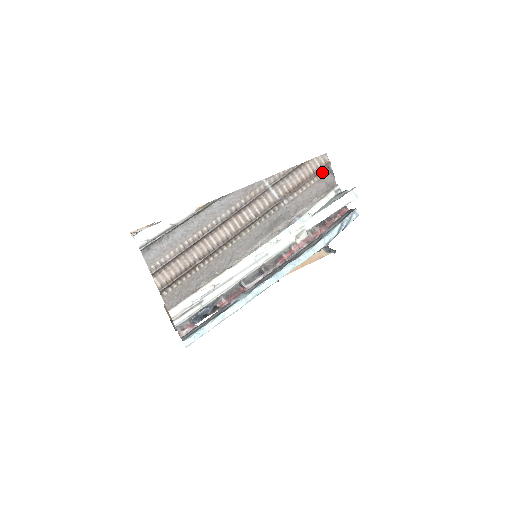
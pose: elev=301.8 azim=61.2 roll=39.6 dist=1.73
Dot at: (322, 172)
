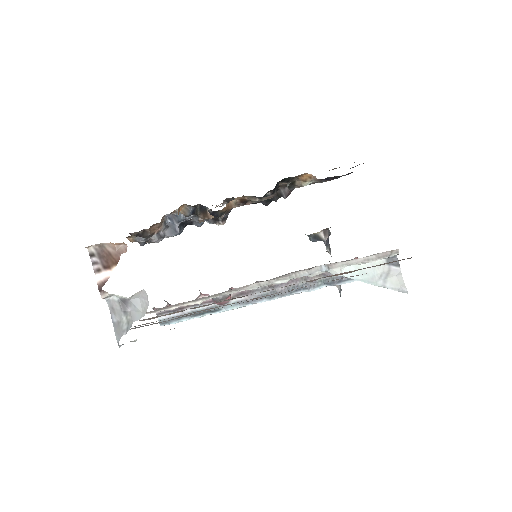
Dot at: occluded
